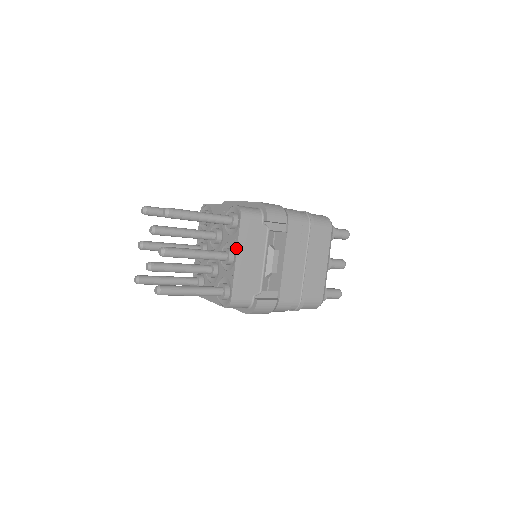
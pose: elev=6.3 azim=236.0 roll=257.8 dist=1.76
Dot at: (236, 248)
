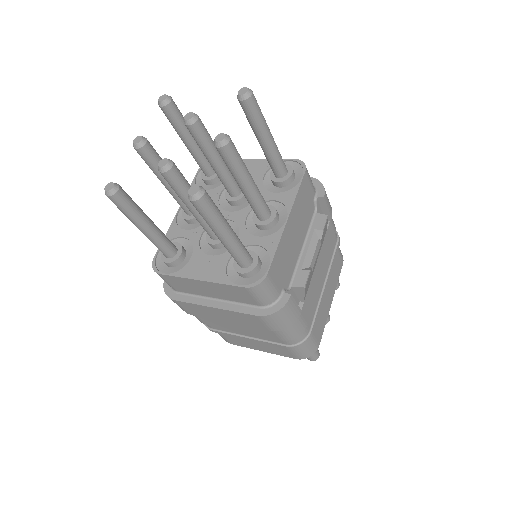
Dot at: (290, 207)
